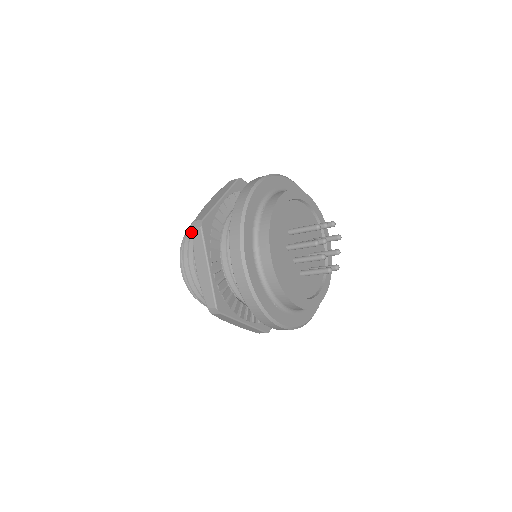
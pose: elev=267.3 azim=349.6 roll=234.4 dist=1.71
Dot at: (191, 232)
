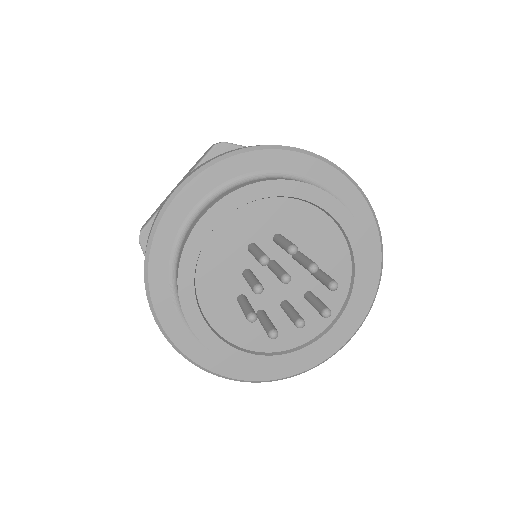
Dot at: occluded
